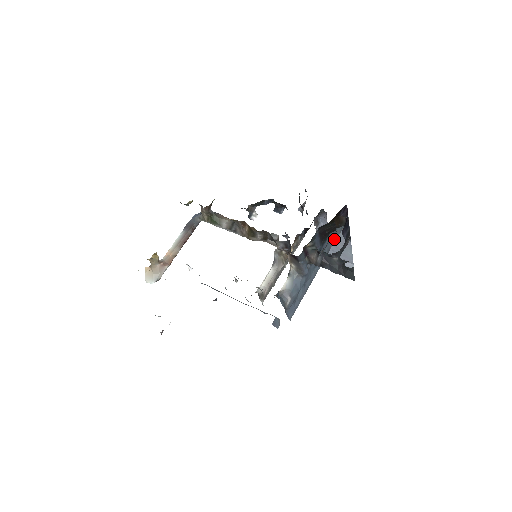
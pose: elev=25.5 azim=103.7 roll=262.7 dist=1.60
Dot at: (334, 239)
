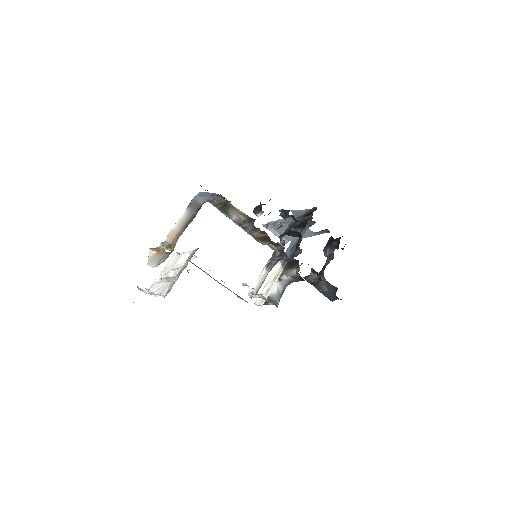
Dot at: occluded
